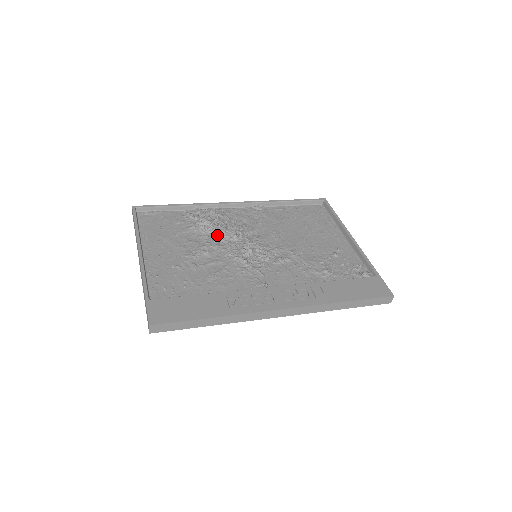
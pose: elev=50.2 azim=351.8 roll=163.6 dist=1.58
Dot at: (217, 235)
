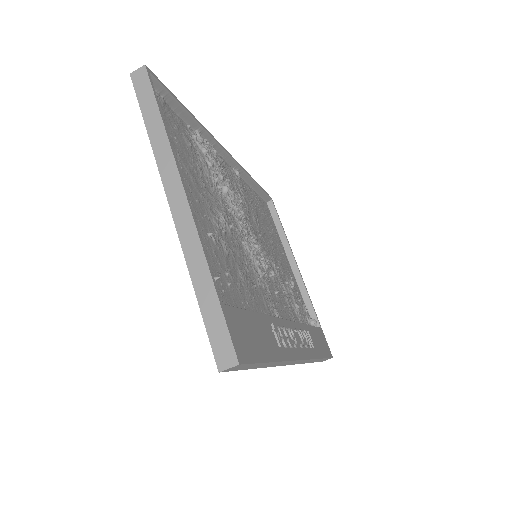
Dot at: (228, 200)
